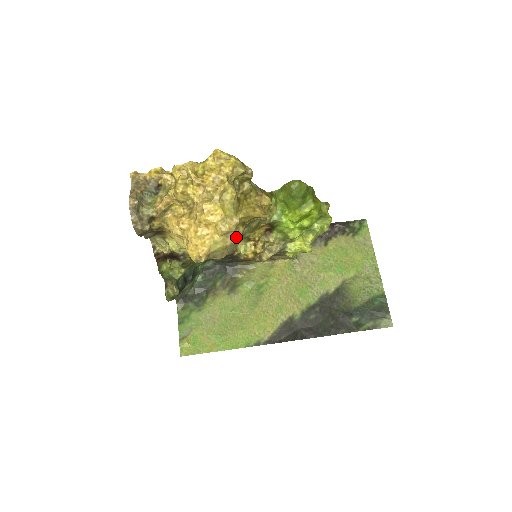
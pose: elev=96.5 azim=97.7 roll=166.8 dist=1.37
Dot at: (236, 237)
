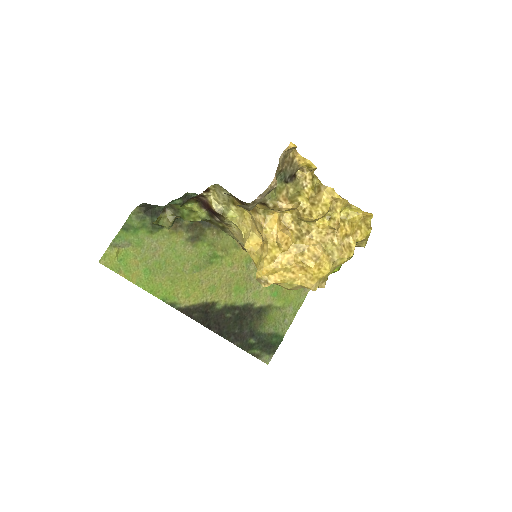
Dot at: occluded
